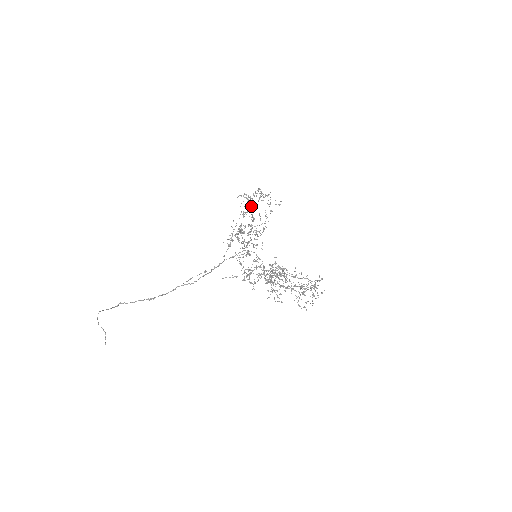
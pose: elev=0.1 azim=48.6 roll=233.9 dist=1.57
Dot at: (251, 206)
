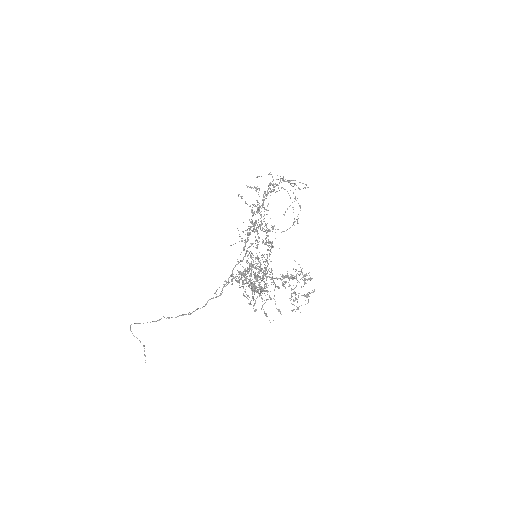
Dot at: (290, 198)
